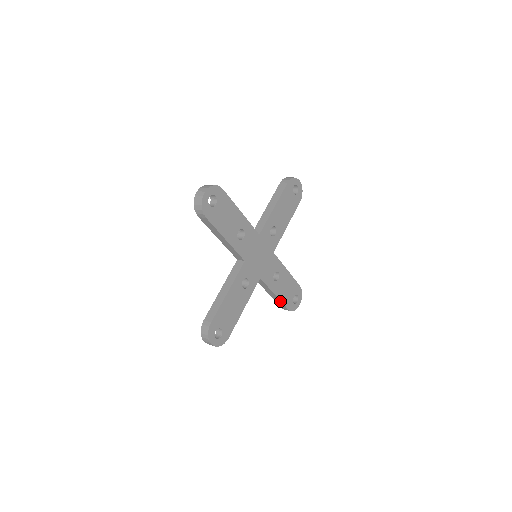
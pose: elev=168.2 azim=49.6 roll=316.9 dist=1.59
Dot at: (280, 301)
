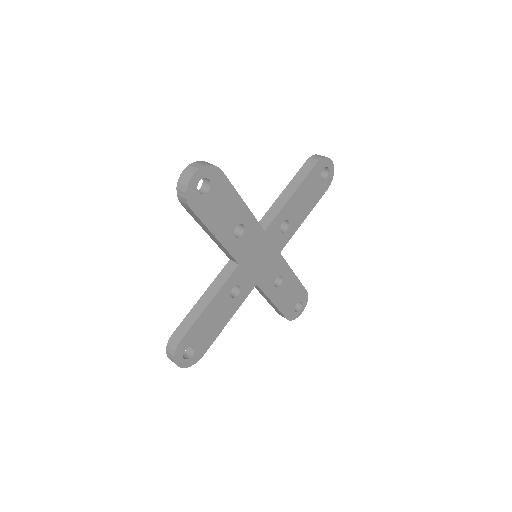
Dot at: (278, 309)
